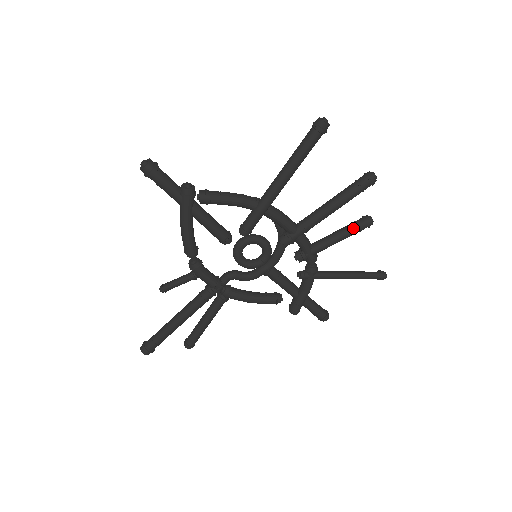
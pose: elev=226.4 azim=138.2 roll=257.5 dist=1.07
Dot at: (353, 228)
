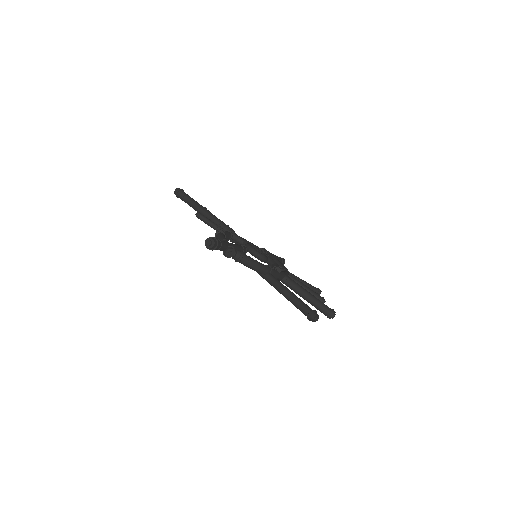
Dot at: occluded
